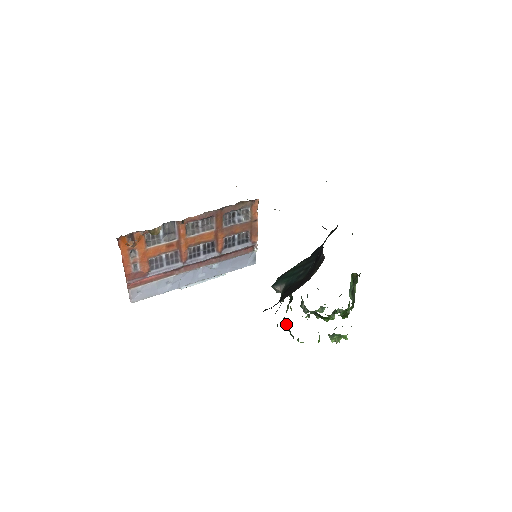
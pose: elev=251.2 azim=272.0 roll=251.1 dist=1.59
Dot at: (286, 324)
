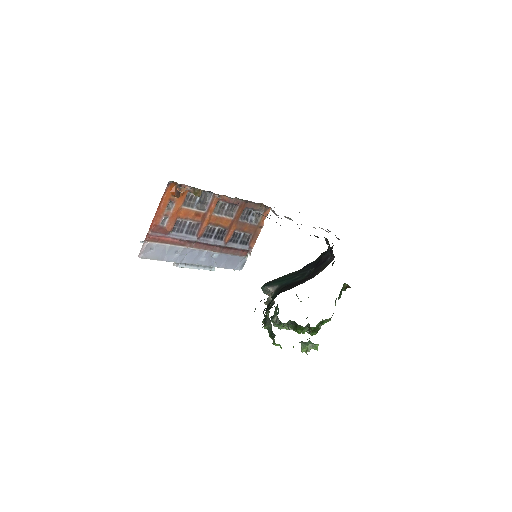
Dot at: (268, 324)
